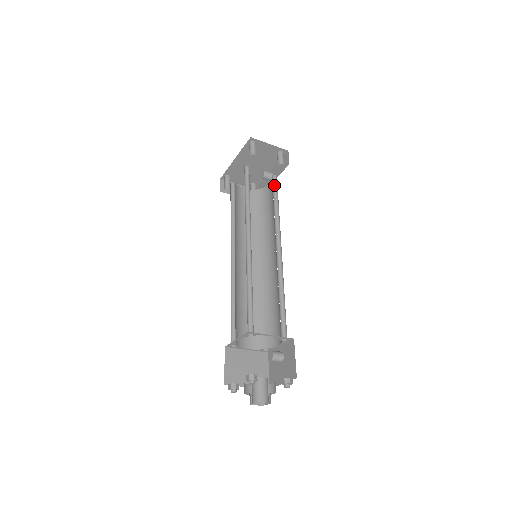
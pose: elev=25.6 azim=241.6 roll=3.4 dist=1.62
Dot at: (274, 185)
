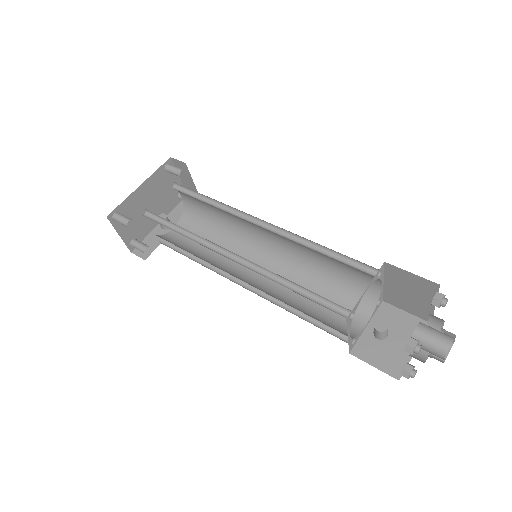
Dot at: (194, 219)
